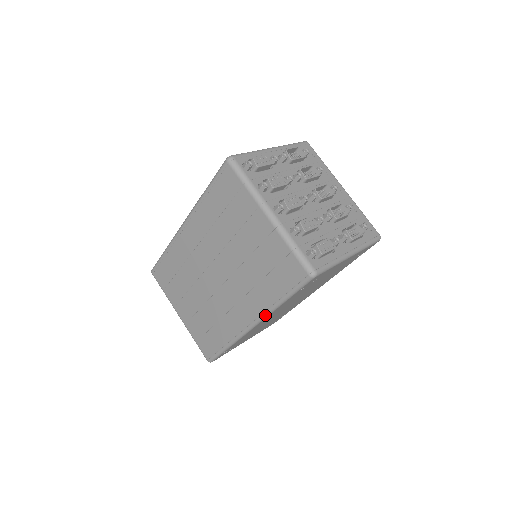
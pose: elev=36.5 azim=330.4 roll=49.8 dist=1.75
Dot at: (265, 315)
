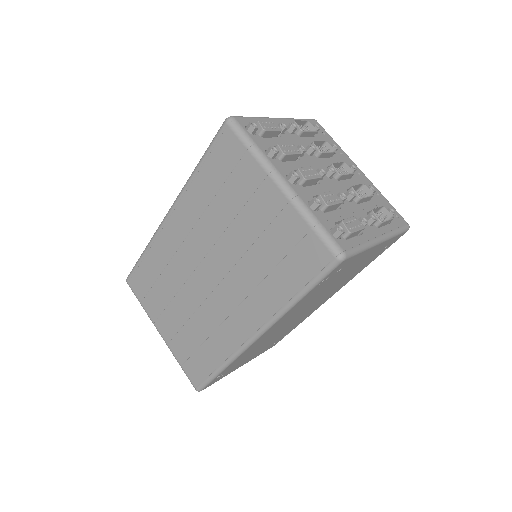
Dot at: (274, 320)
